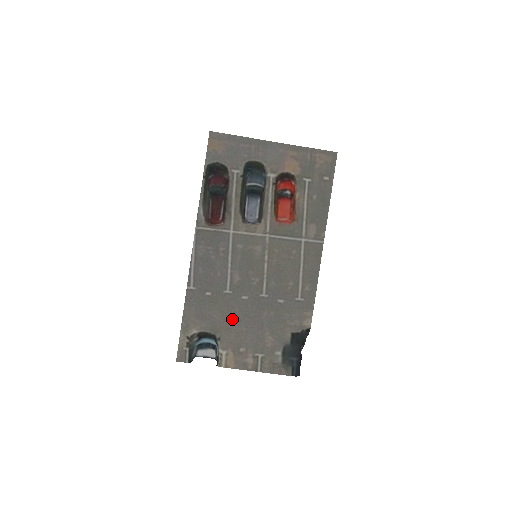
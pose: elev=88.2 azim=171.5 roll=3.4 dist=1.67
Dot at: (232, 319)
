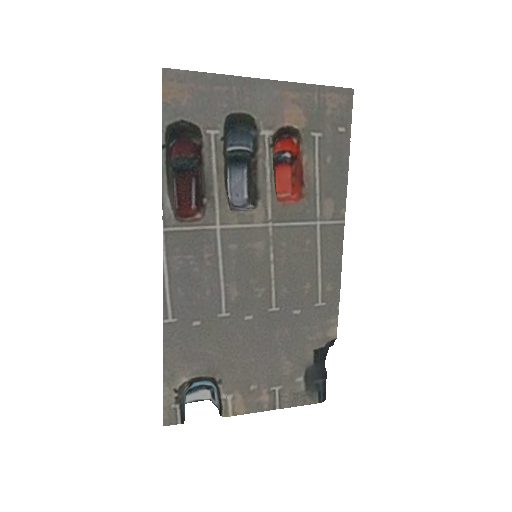
Dot at: (234, 351)
